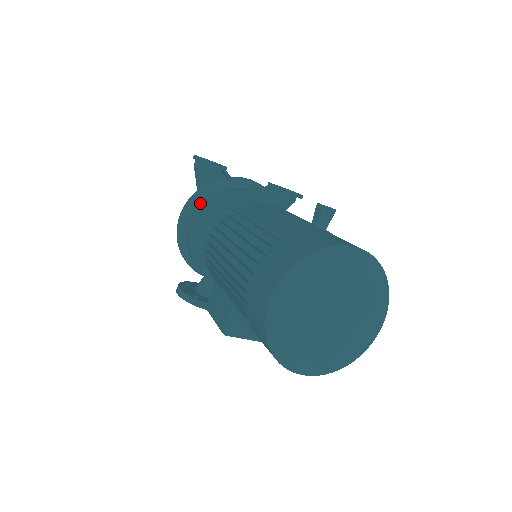
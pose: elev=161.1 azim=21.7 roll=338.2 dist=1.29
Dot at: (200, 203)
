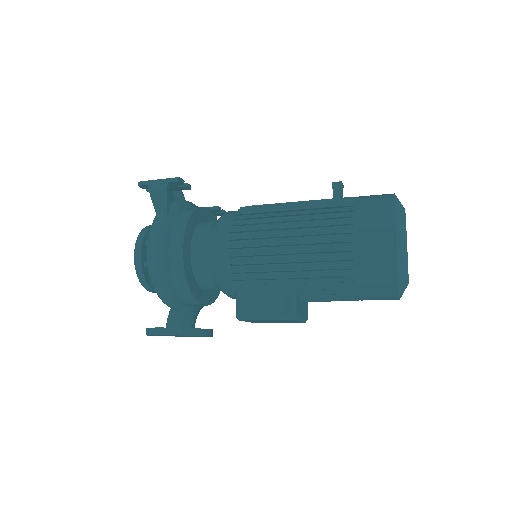
Dot at: (175, 225)
